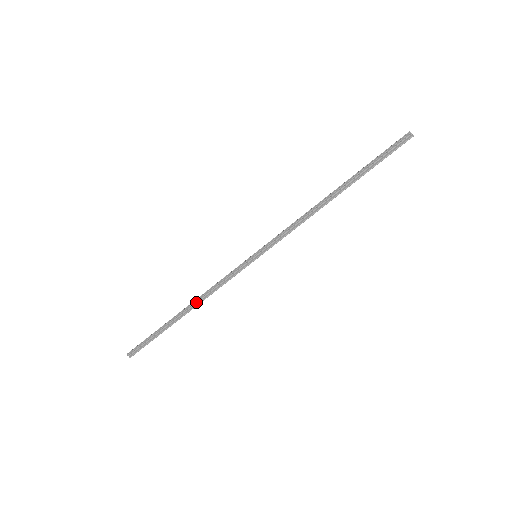
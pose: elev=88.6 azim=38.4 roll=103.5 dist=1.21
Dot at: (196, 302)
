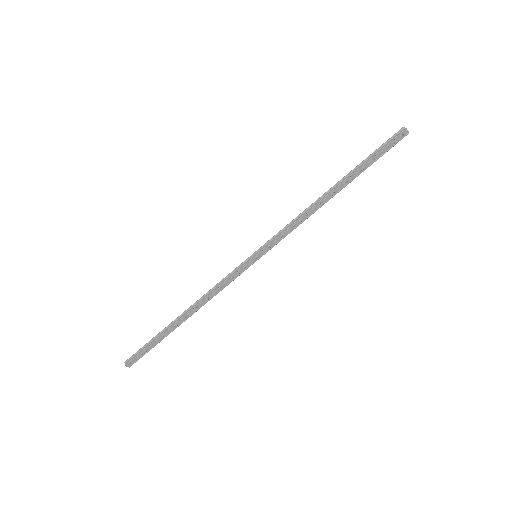
Dot at: (195, 304)
